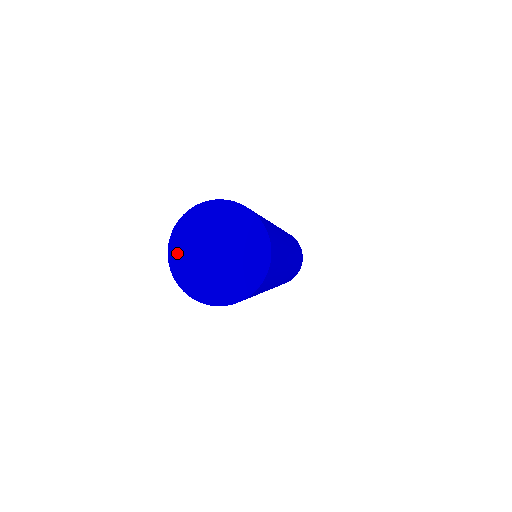
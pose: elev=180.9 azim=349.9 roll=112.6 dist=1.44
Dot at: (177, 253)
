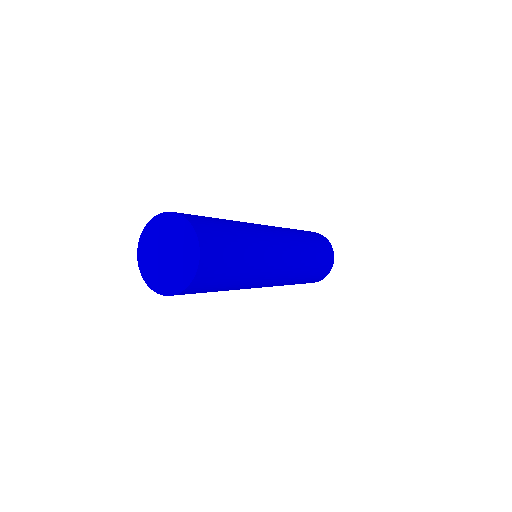
Dot at: (143, 260)
